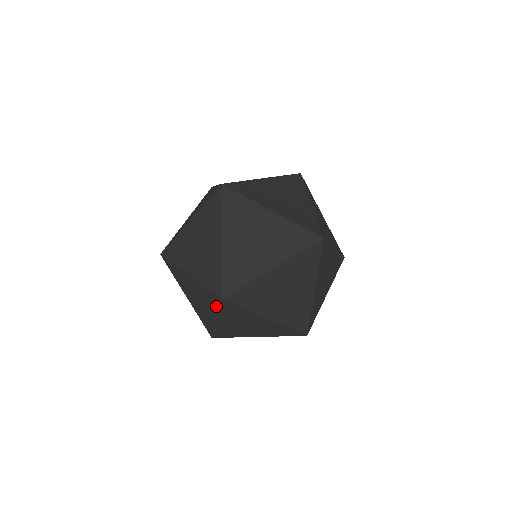
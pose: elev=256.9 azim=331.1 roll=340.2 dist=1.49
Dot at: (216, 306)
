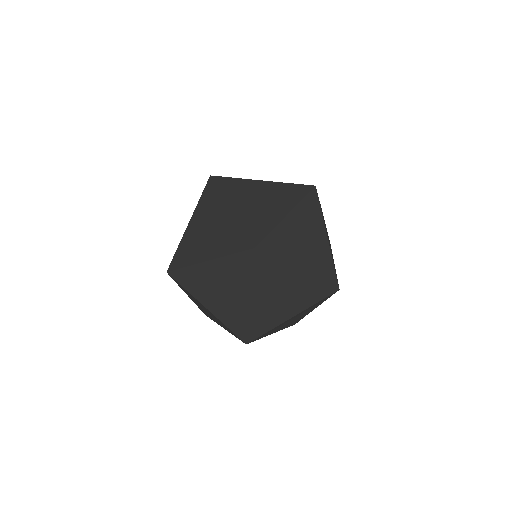
Dot at: occluded
